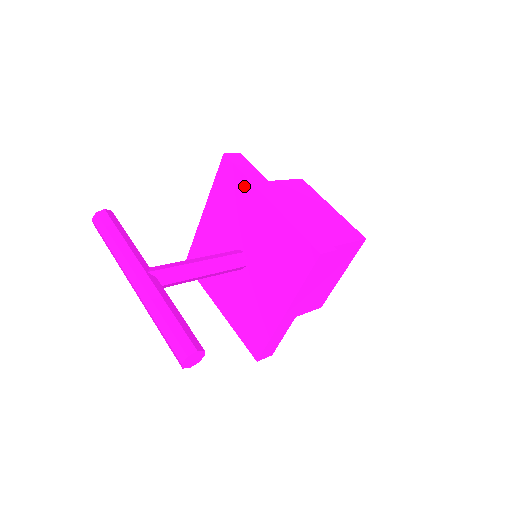
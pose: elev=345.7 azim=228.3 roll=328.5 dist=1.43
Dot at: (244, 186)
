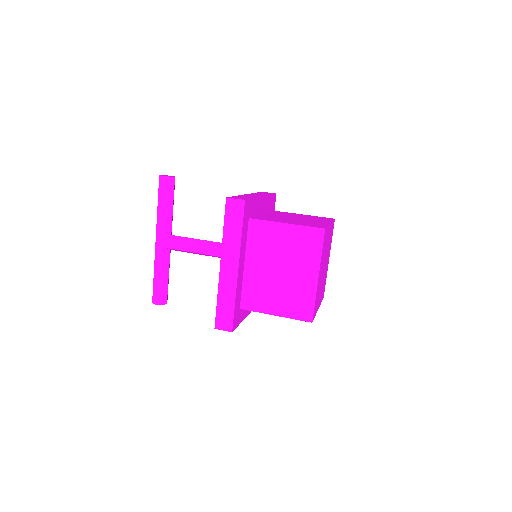
Dot at: occluded
